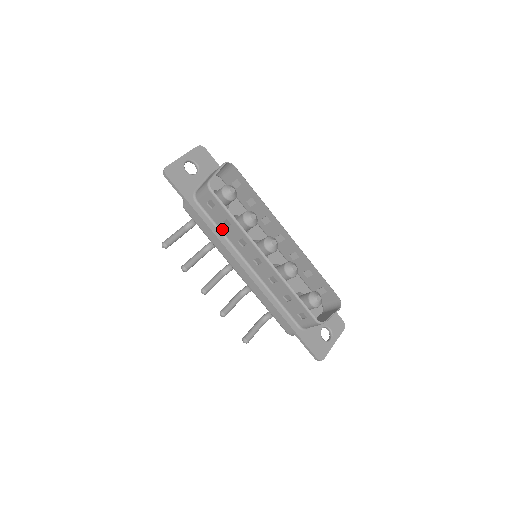
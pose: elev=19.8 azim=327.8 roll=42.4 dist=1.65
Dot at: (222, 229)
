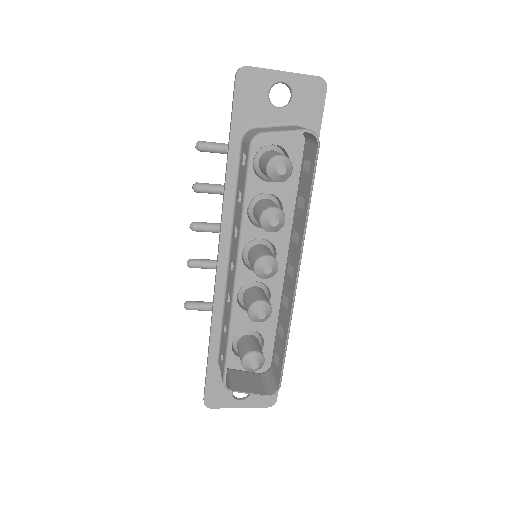
Dot at: (237, 196)
